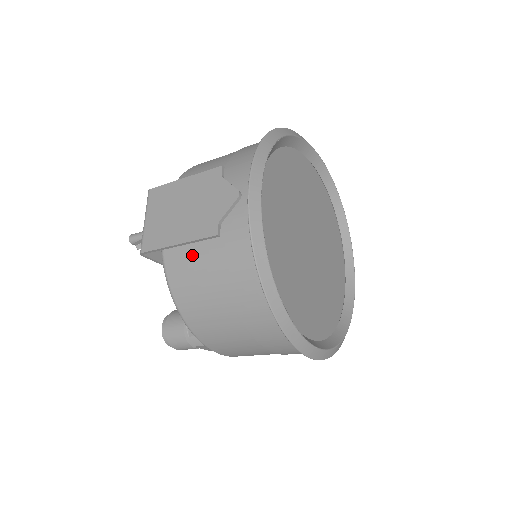
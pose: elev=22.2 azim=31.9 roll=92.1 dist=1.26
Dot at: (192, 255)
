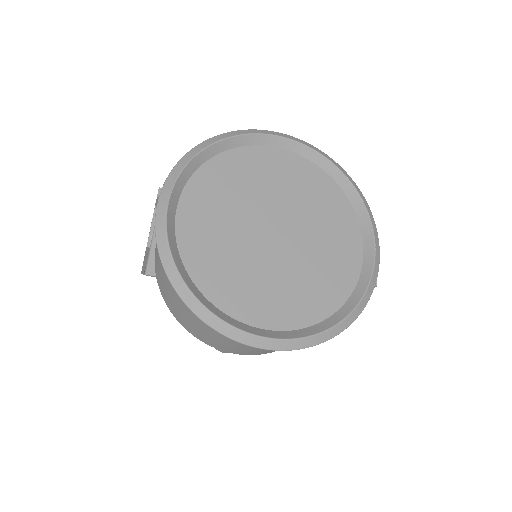
Dot at: (159, 267)
